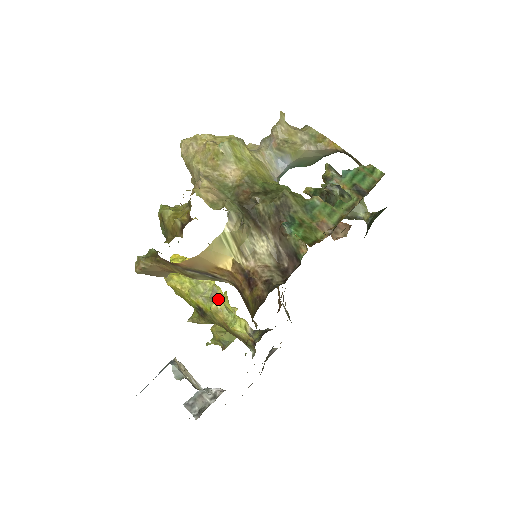
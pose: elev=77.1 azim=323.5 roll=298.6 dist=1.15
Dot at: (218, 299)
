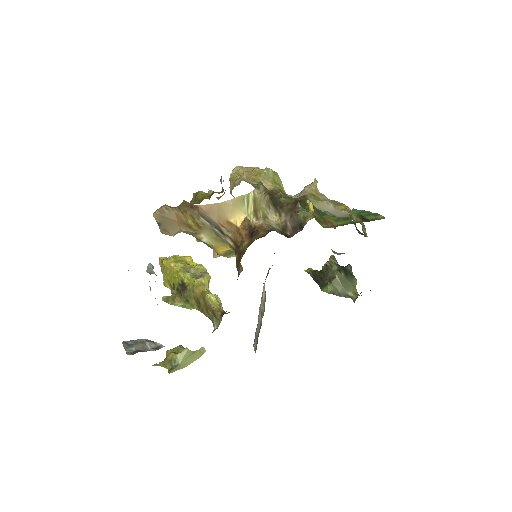
Dot at: (205, 277)
